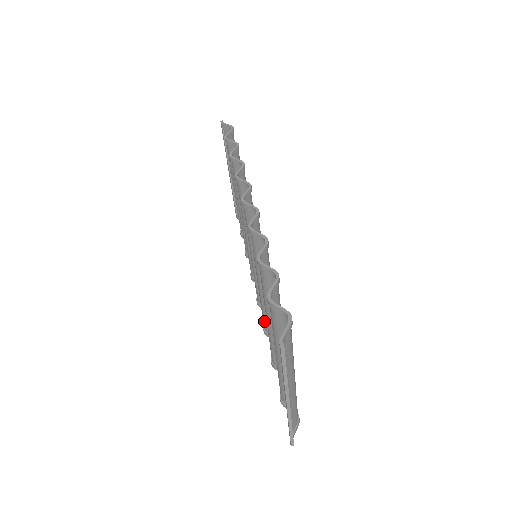
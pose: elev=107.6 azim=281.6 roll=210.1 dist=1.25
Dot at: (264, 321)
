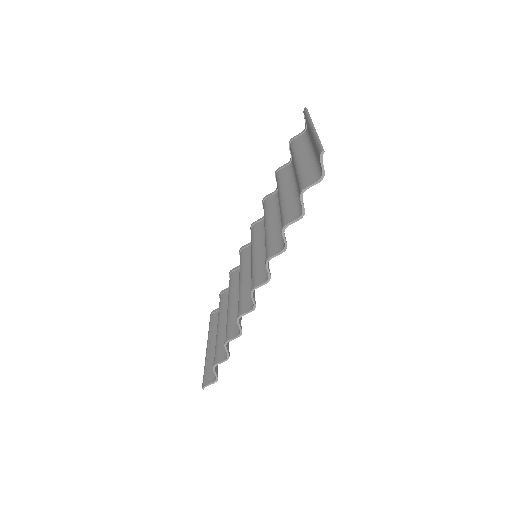
Dot at: occluded
